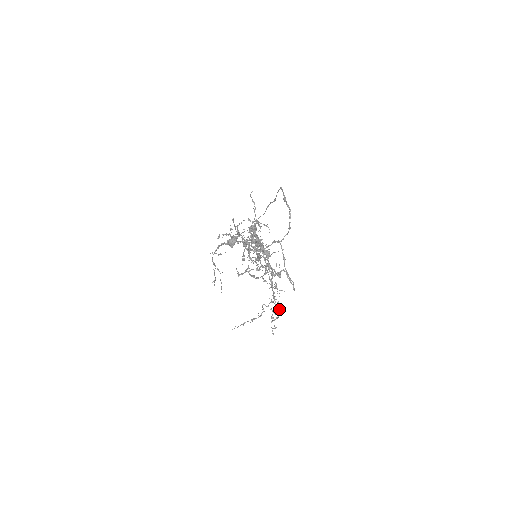
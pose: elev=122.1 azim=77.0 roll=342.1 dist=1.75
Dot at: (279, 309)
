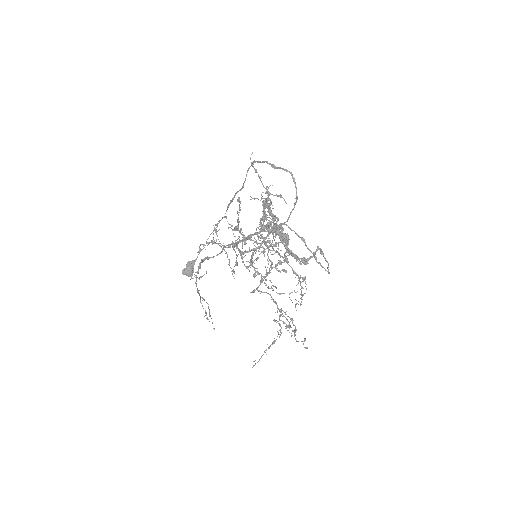
Dot at: (291, 319)
